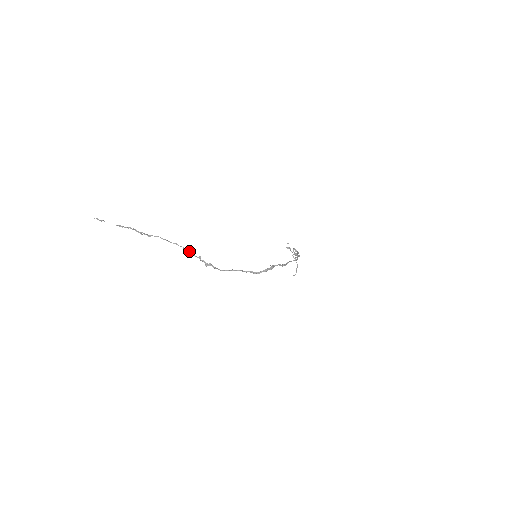
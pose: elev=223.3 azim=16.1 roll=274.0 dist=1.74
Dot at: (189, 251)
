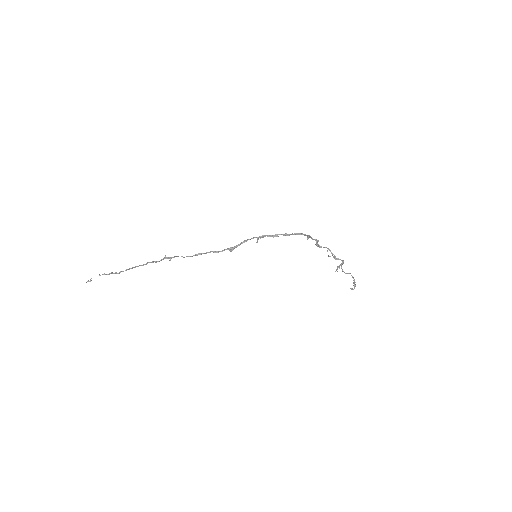
Dot at: (158, 261)
